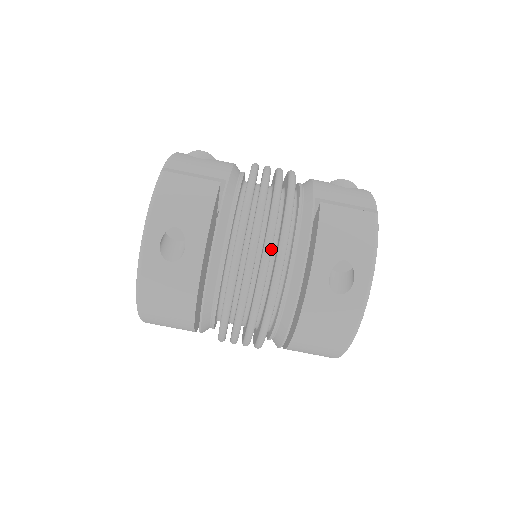
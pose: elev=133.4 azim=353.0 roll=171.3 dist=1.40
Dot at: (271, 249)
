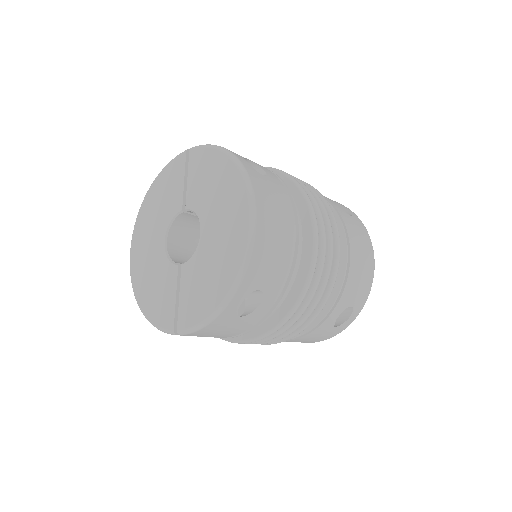
Dot at: occluded
